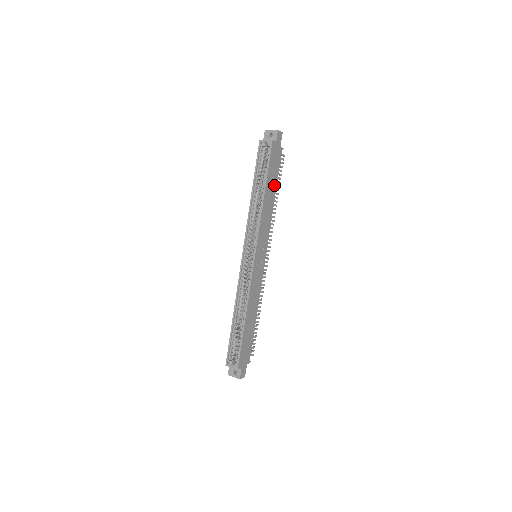
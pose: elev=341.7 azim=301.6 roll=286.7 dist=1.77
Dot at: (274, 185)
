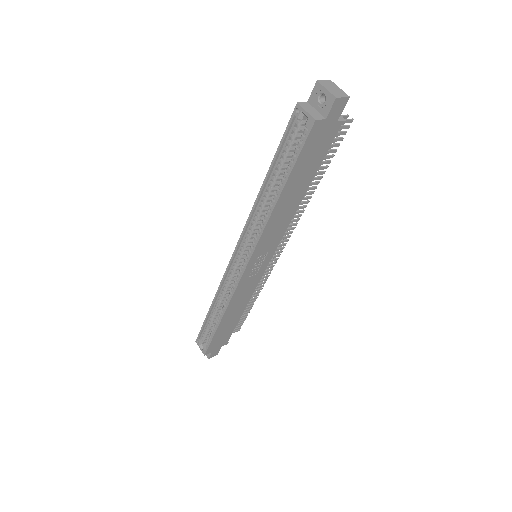
Dot at: (306, 180)
